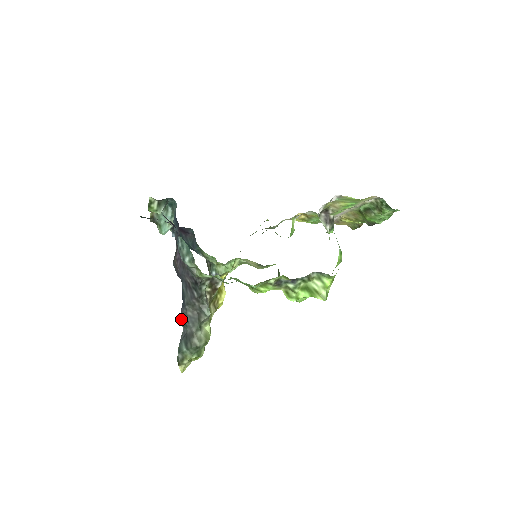
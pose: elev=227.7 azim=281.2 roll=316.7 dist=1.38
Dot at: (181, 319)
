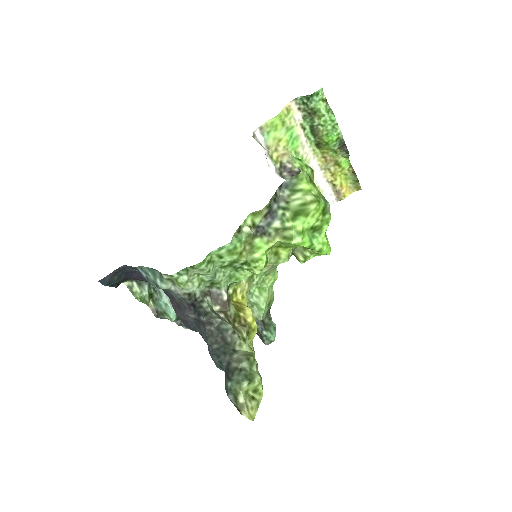
Dot at: (214, 362)
